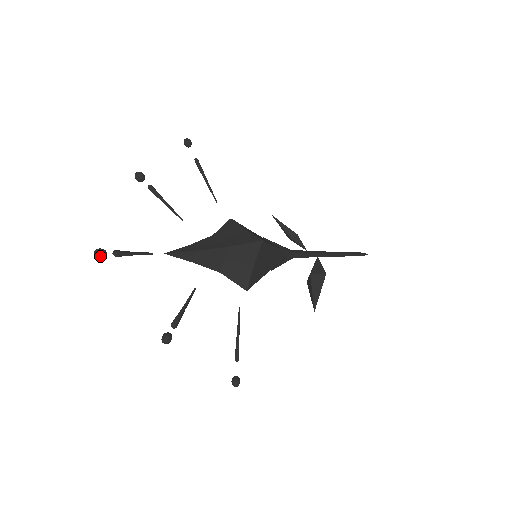
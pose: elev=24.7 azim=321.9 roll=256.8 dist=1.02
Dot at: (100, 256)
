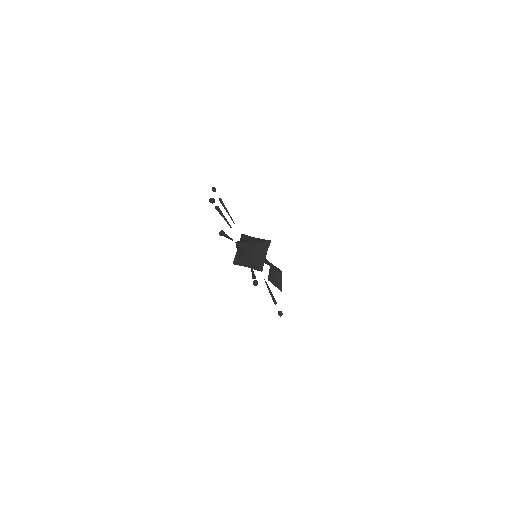
Dot at: (224, 234)
